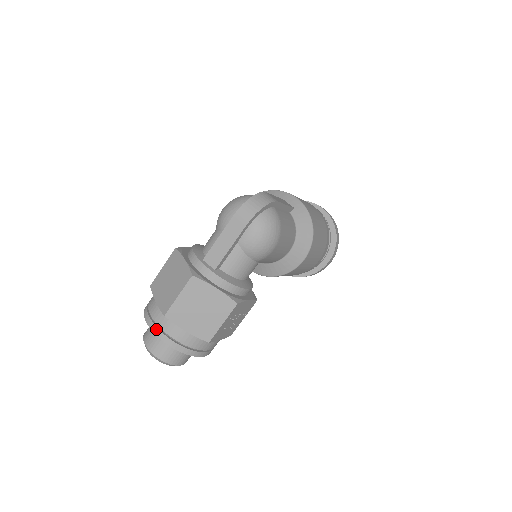
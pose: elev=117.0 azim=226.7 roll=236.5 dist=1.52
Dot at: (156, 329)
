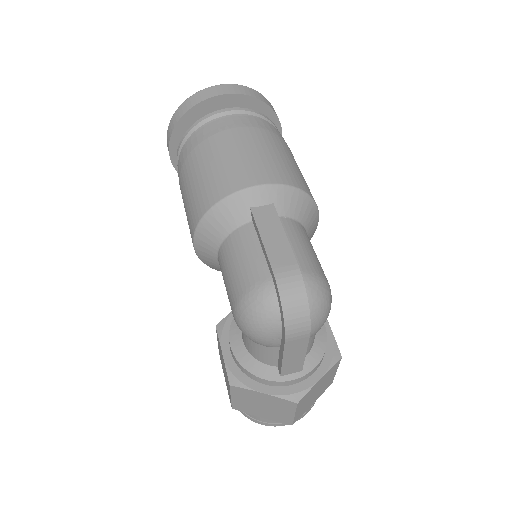
Dot at: (284, 424)
